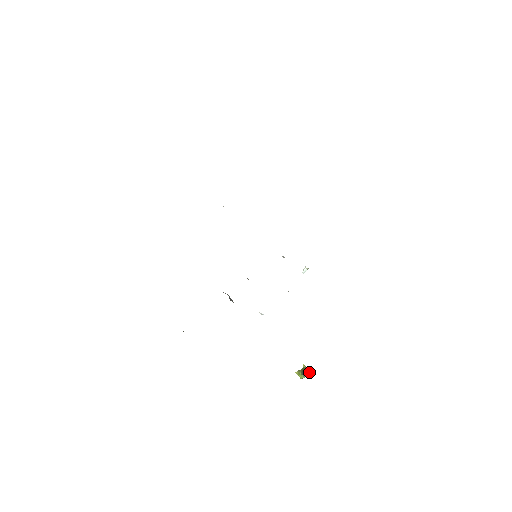
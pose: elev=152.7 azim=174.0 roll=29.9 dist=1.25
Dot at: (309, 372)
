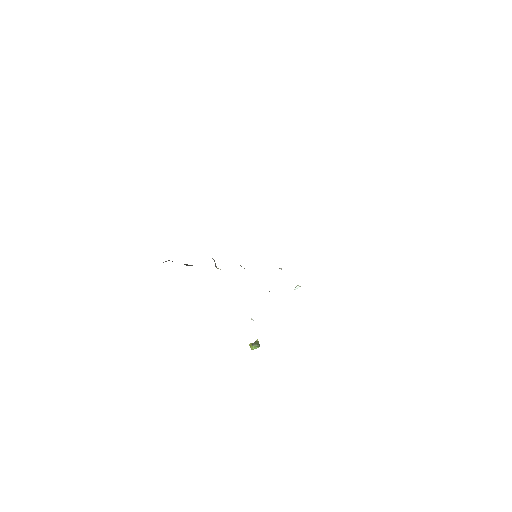
Dot at: (259, 344)
